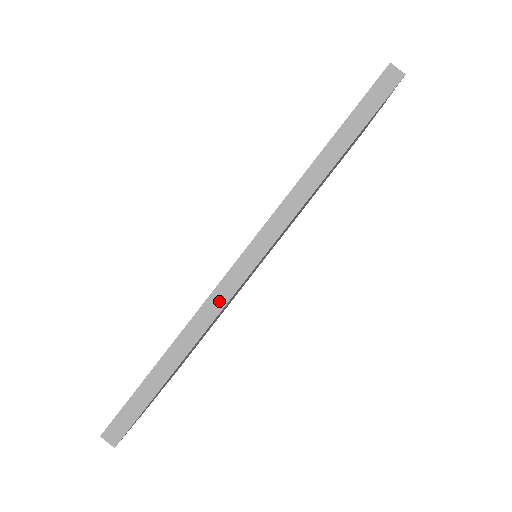
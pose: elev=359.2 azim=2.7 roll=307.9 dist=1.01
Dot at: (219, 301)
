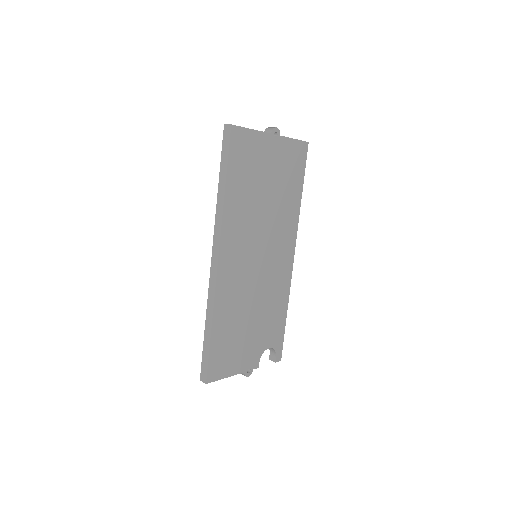
Dot at: (212, 288)
